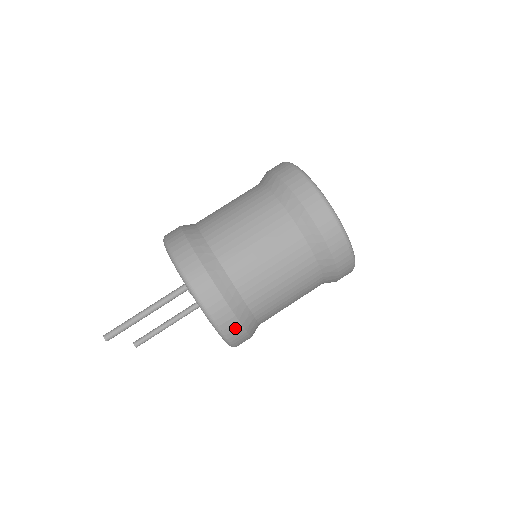
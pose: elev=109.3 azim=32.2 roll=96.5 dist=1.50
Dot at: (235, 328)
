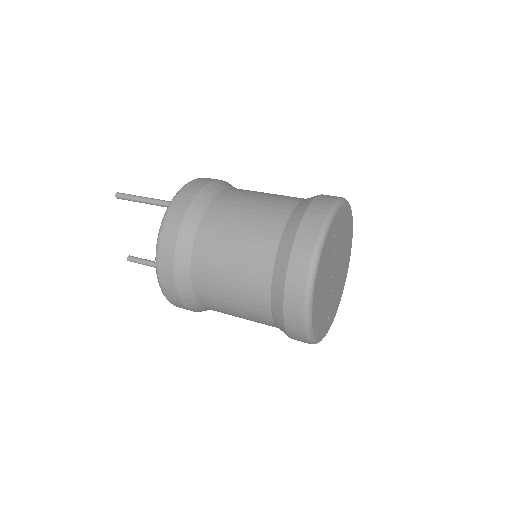
Dot at: (170, 239)
